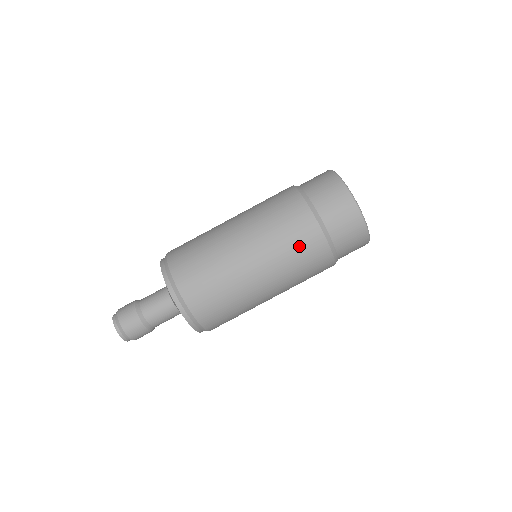
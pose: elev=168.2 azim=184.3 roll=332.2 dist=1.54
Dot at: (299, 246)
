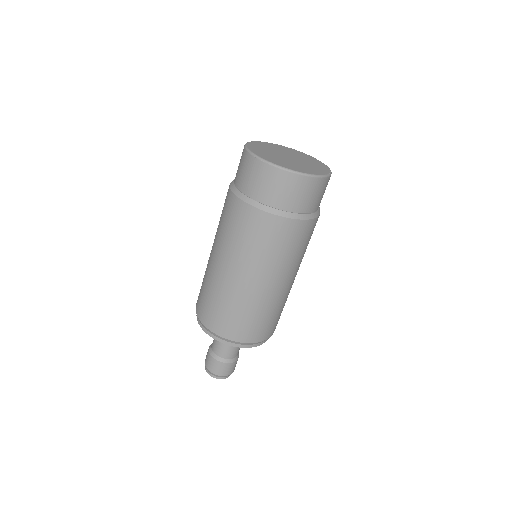
Dot at: (286, 244)
